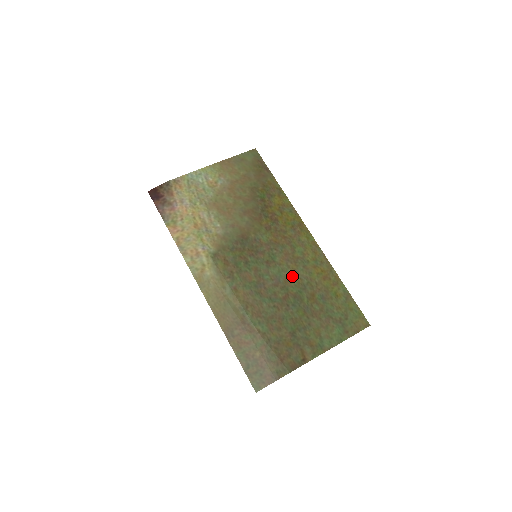
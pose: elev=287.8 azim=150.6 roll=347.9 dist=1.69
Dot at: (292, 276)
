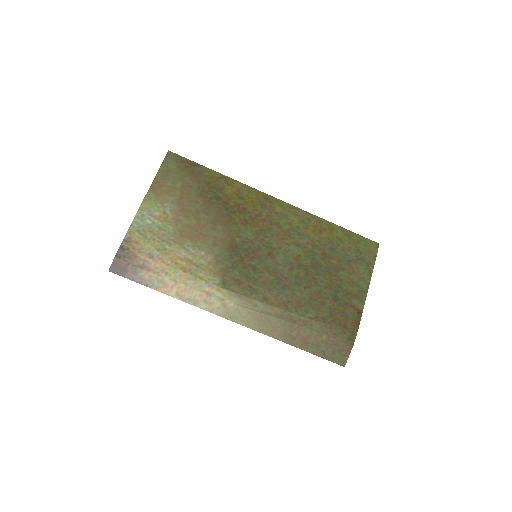
Dot at: (297, 250)
